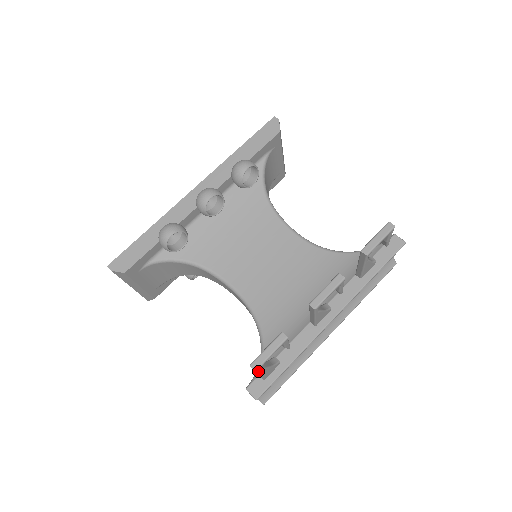
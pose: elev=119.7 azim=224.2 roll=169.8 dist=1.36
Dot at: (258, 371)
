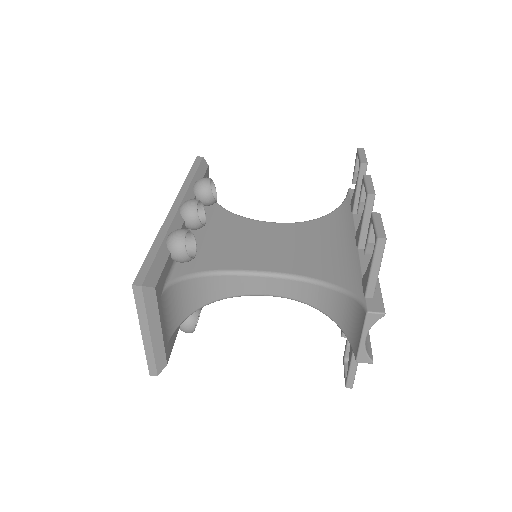
Dot at: (384, 246)
